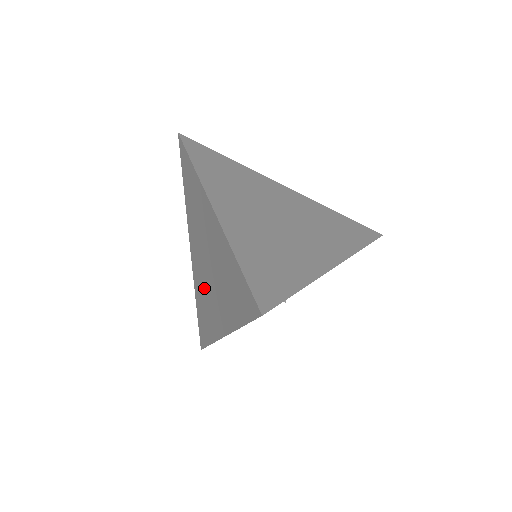
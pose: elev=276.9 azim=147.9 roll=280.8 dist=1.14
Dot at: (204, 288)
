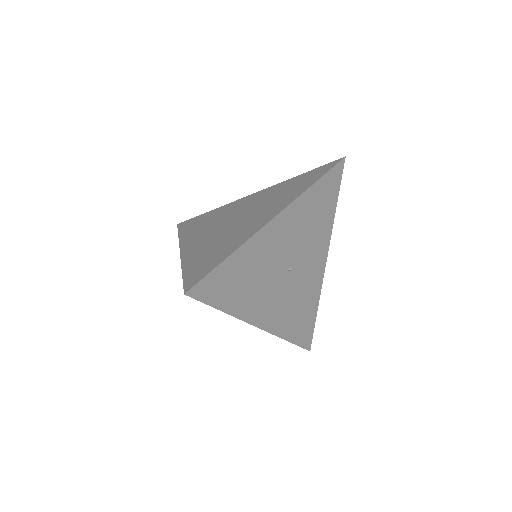
Dot at: (222, 236)
